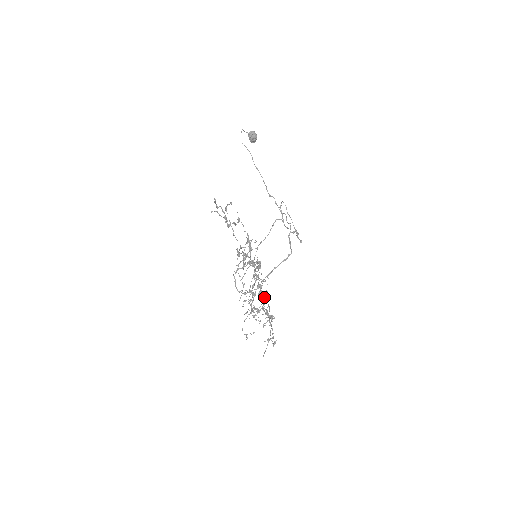
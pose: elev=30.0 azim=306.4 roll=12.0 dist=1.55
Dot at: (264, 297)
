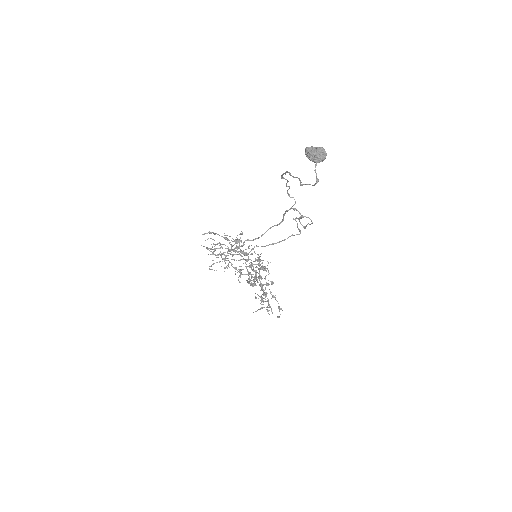
Dot at: occluded
